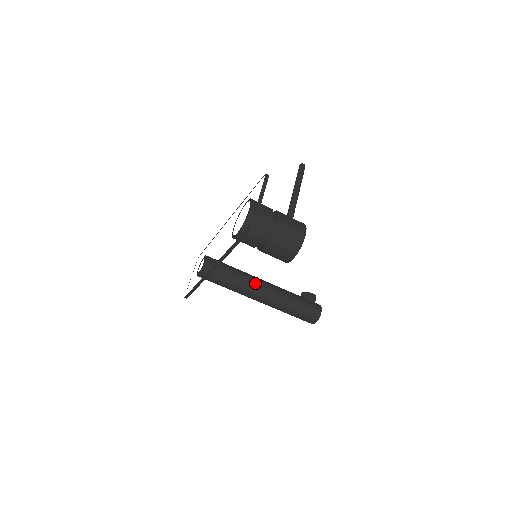
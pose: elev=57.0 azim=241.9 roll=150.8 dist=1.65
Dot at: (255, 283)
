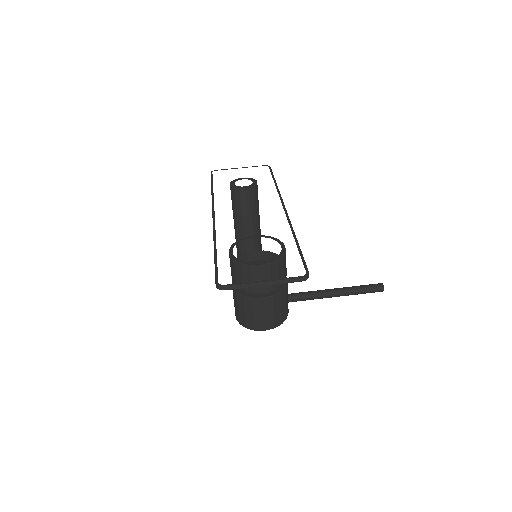
Dot at: (250, 249)
